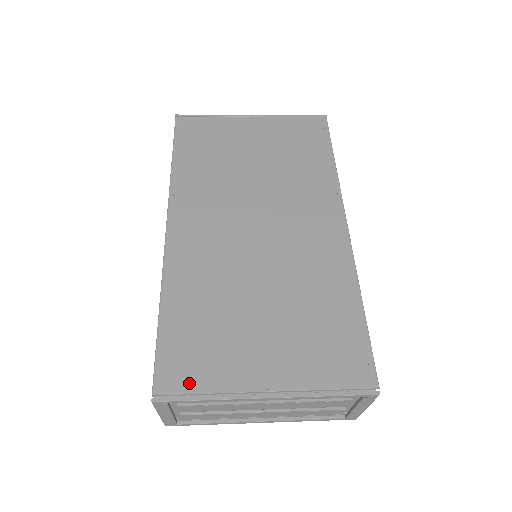
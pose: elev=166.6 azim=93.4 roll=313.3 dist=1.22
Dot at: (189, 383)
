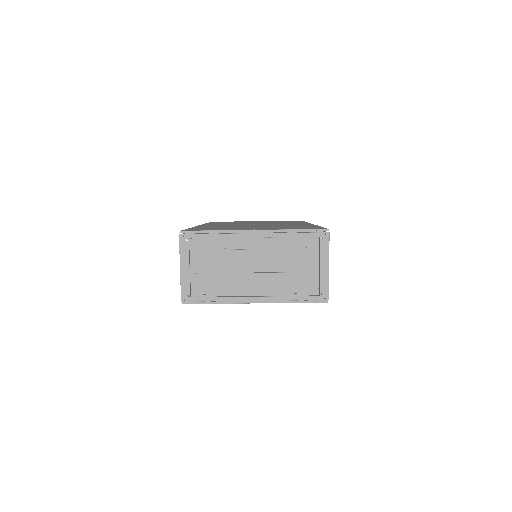
Dot at: occluded
